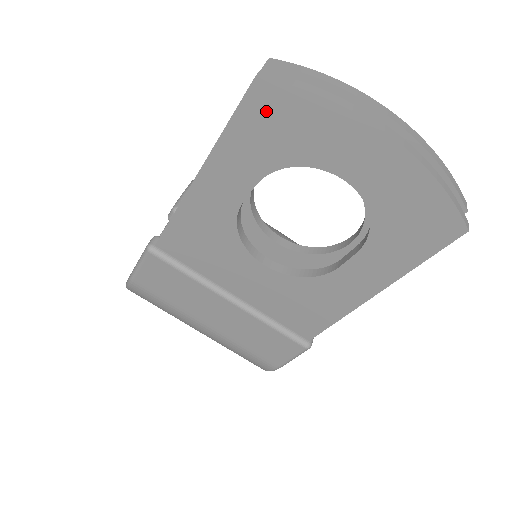
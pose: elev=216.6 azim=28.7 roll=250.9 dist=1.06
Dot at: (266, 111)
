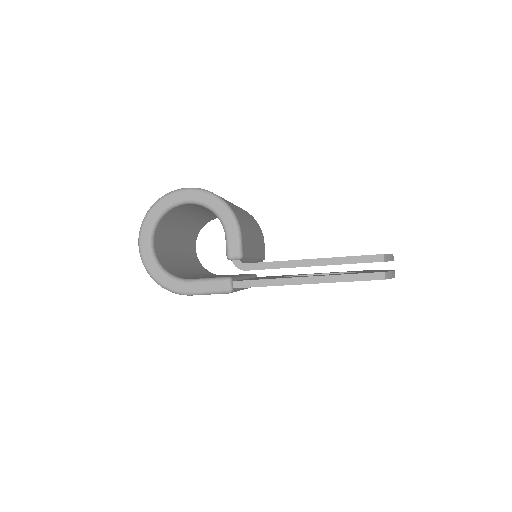
Dot at: occluded
